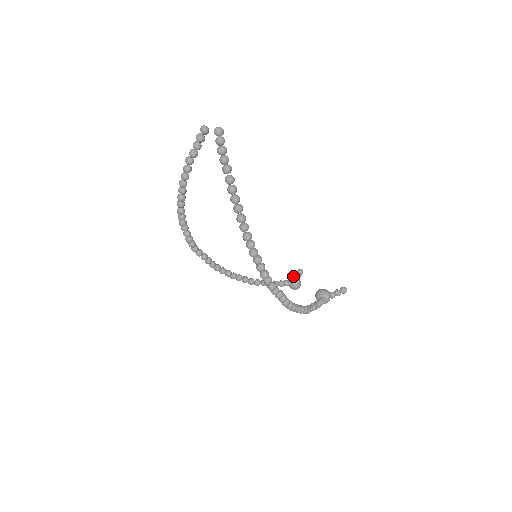
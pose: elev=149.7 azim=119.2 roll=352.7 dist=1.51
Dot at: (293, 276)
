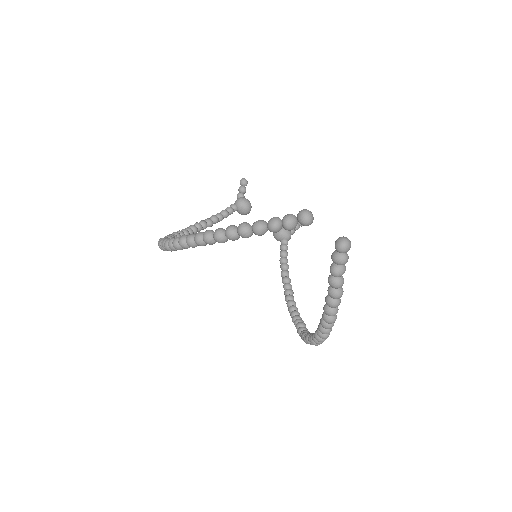
Dot at: (245, 203)
